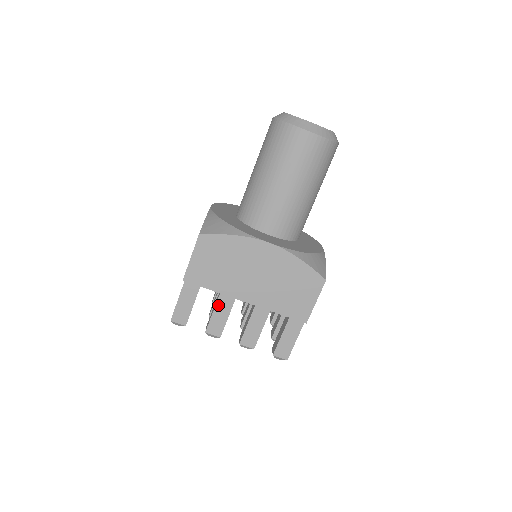
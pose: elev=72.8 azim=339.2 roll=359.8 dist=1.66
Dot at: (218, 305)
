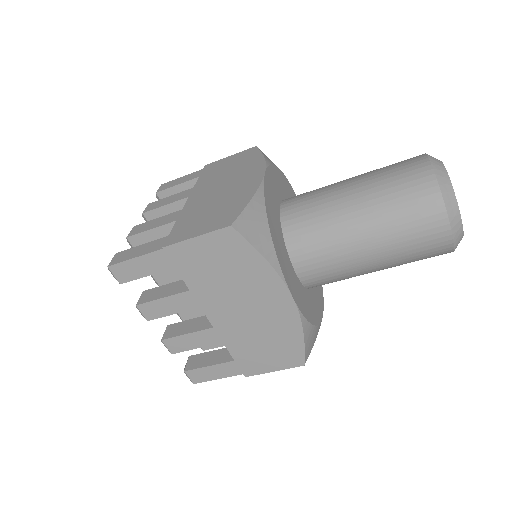
Dot at: (176, 297)
